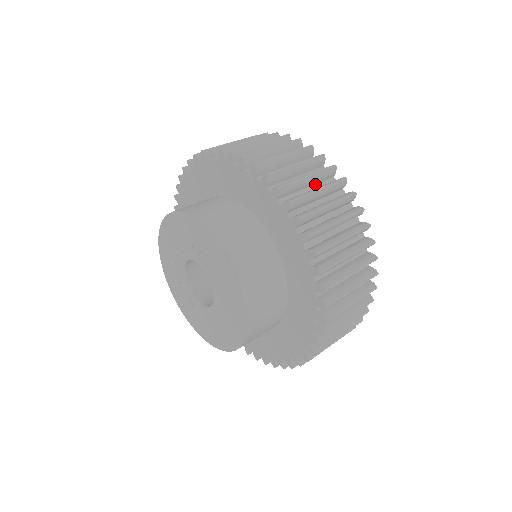
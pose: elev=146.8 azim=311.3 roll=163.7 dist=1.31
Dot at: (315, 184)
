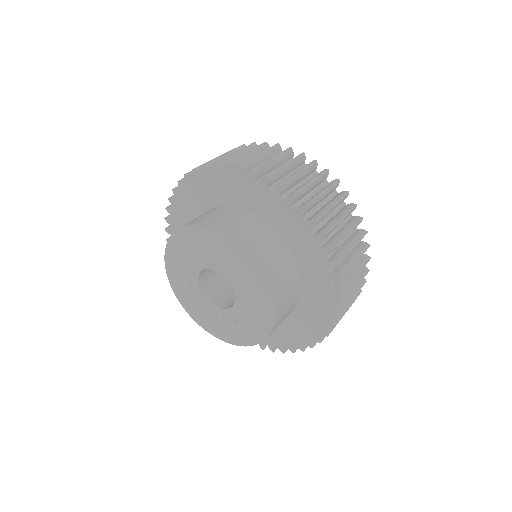
Dot at: occluded
